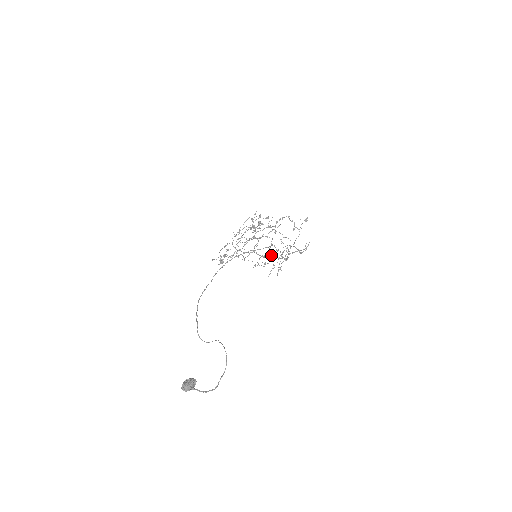
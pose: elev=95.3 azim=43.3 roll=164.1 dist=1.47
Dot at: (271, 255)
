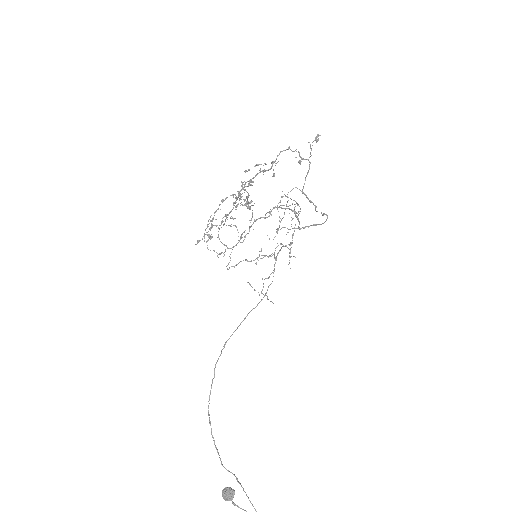
Dot at: (274, 208)
